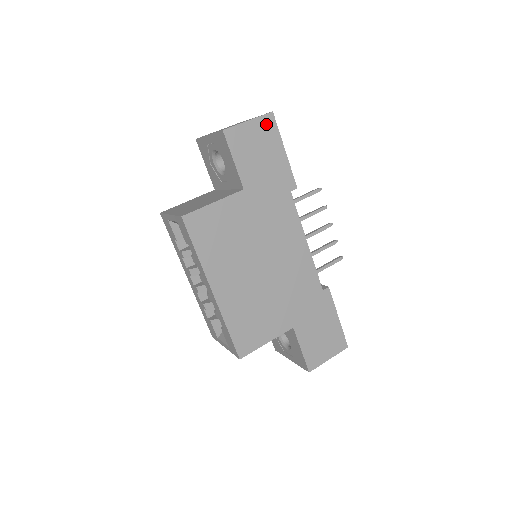
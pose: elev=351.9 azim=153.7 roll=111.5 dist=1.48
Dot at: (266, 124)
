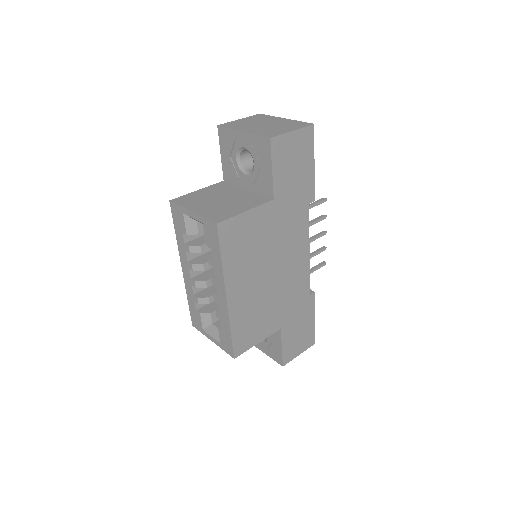
Dot at: (306, 136)
